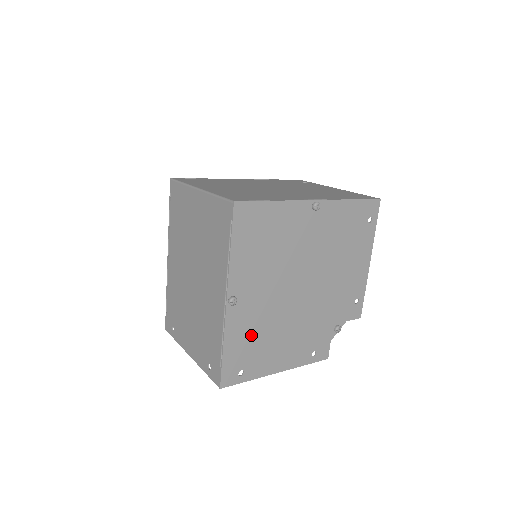
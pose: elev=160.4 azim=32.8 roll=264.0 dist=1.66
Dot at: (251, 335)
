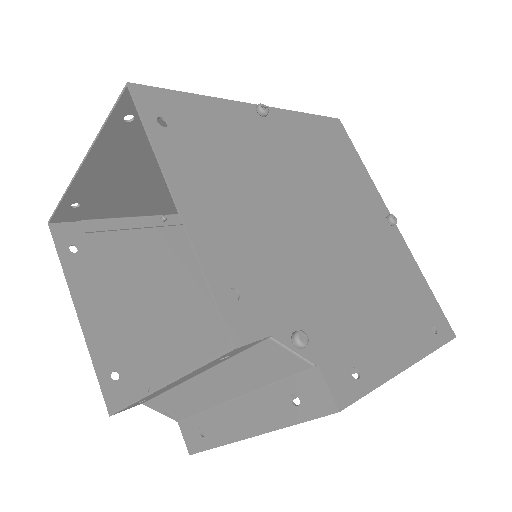
Dot at: (228, 141)
